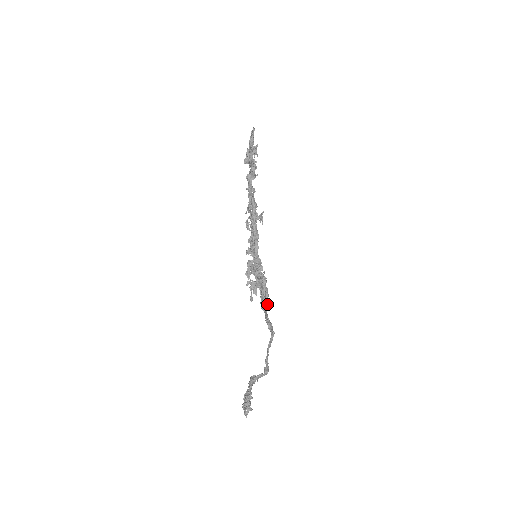
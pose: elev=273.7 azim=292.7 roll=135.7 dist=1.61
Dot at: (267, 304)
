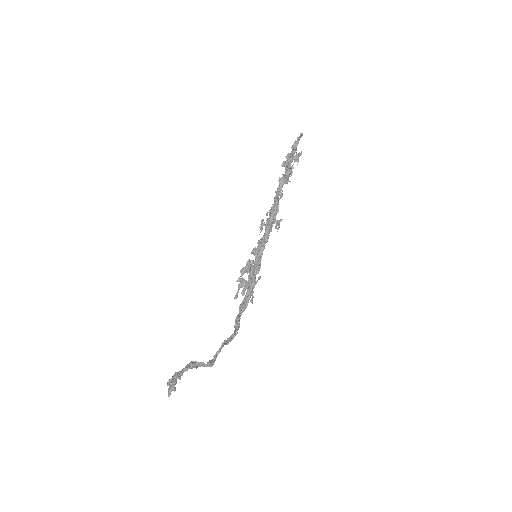
Dot at: (245, 305)
